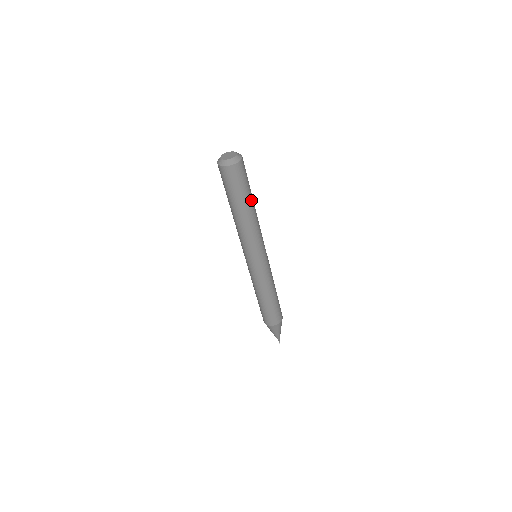
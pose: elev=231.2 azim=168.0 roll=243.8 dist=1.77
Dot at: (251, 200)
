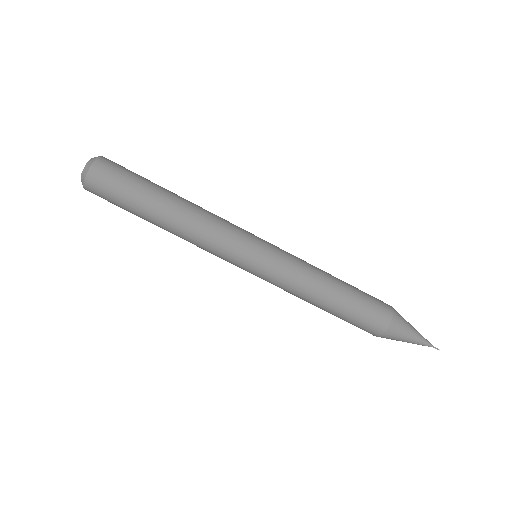
Dot at: occluded
